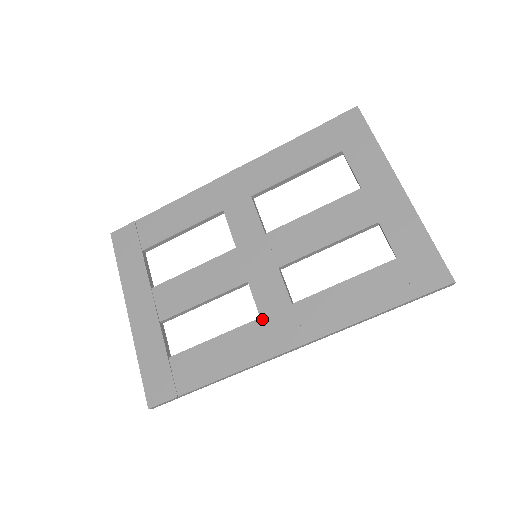
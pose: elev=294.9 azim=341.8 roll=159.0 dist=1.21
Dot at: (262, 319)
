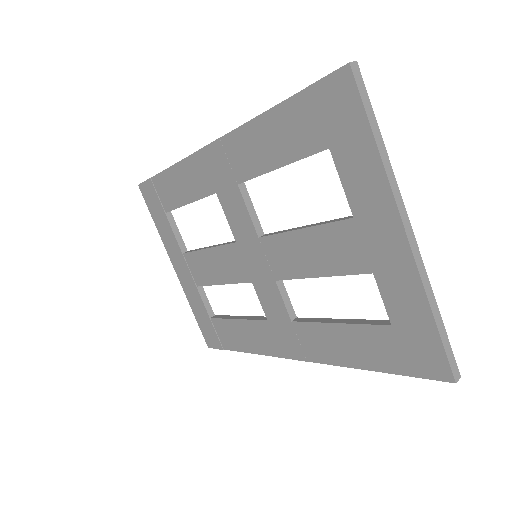
Dot at: (269, 323)
